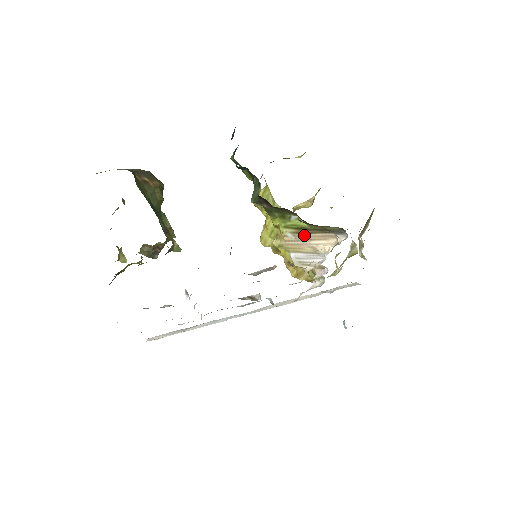
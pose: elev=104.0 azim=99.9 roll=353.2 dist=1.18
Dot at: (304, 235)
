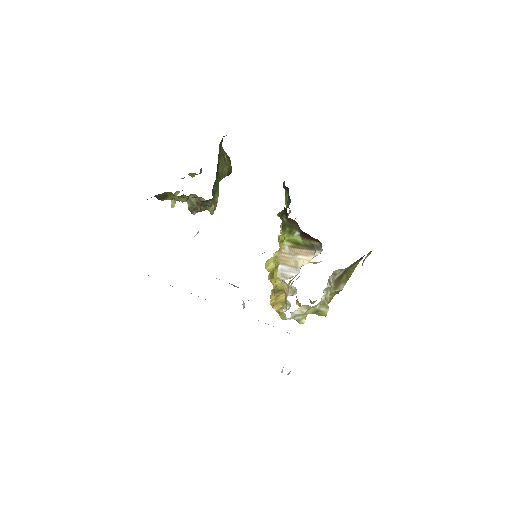
Dot at: (296, 249)
